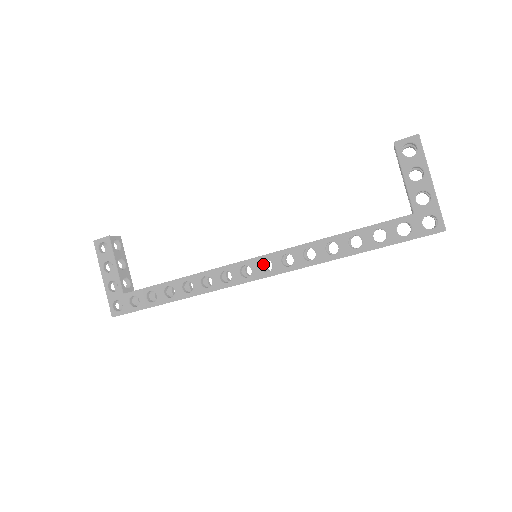
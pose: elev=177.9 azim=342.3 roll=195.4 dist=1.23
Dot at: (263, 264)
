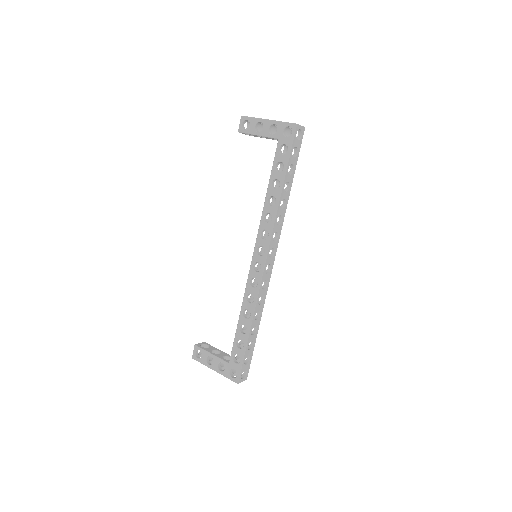
Dot at: occluded
